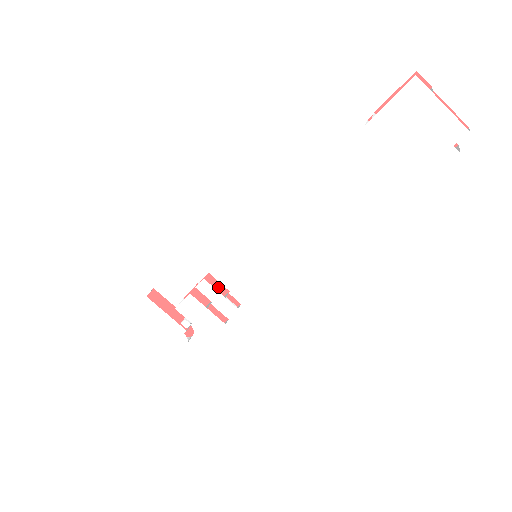
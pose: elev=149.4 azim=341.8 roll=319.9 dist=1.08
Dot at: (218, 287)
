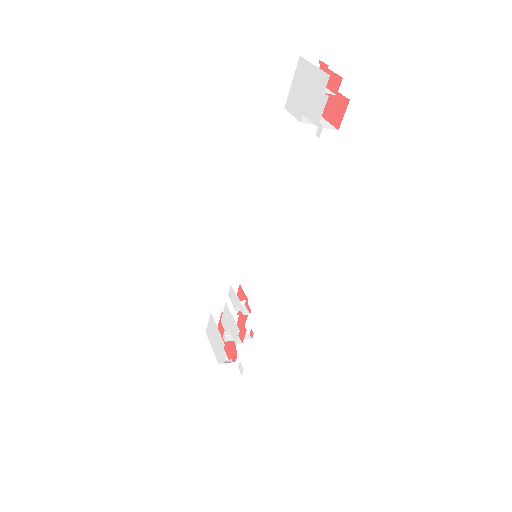
Dot at: (244, 297)
